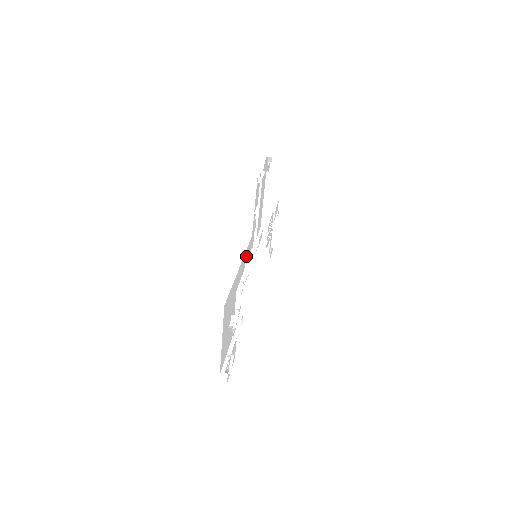
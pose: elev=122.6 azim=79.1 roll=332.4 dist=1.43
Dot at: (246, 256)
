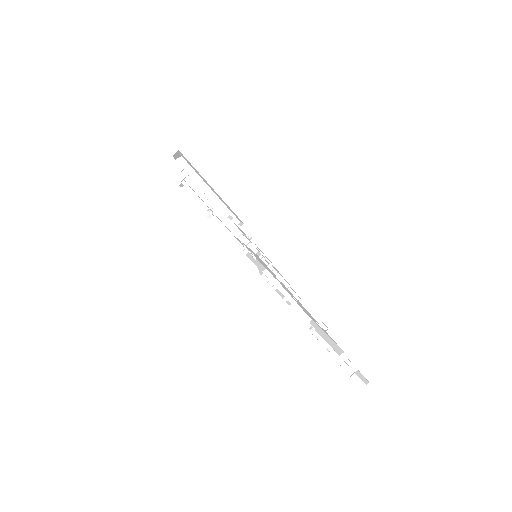
Dot at: occluded
